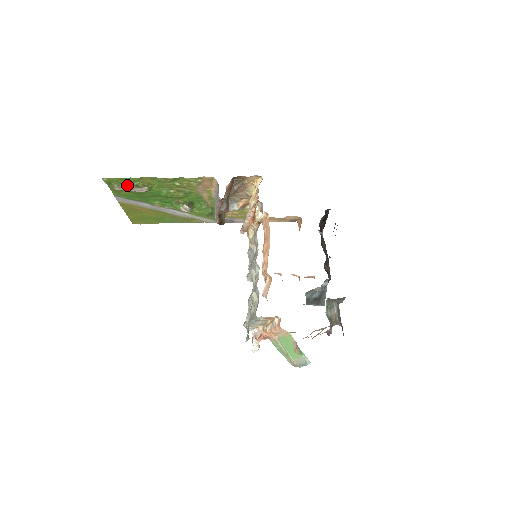
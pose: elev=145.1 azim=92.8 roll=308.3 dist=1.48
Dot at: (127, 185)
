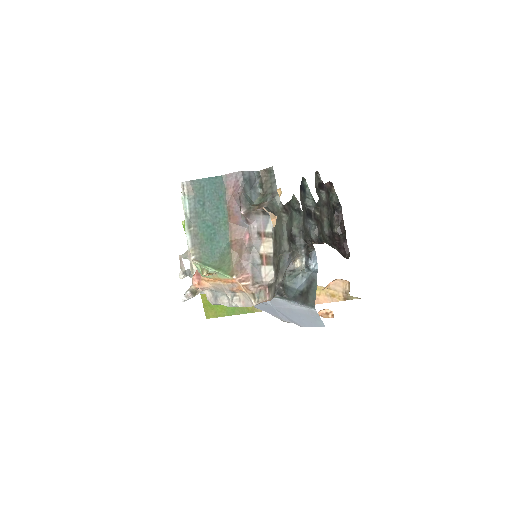
Dot at: occluded
